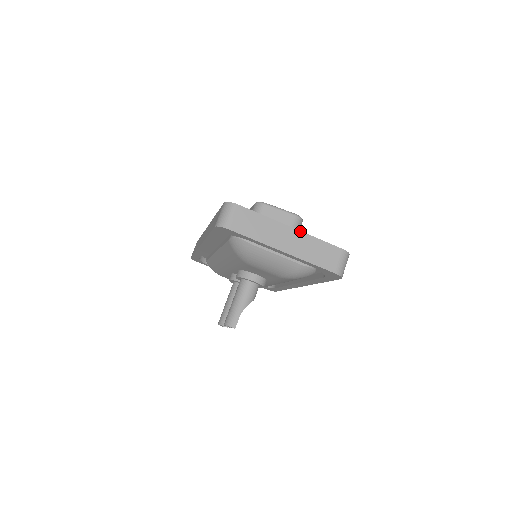
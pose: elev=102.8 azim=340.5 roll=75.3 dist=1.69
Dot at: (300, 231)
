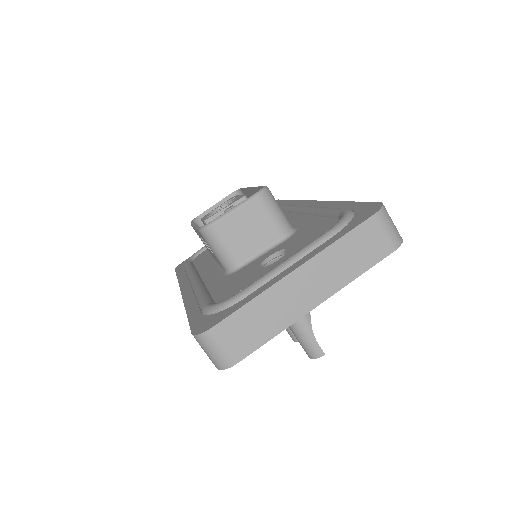
Dot at: (308, 261)
